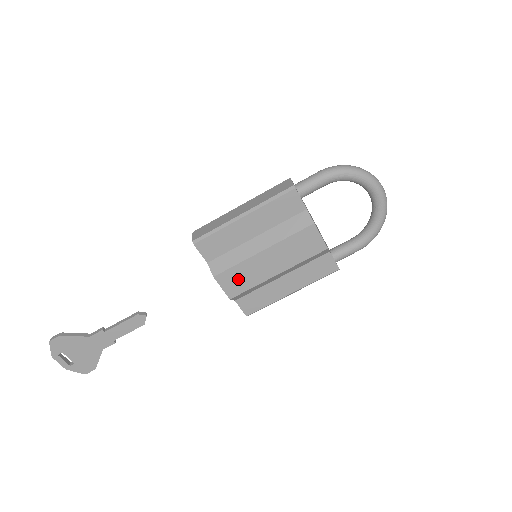
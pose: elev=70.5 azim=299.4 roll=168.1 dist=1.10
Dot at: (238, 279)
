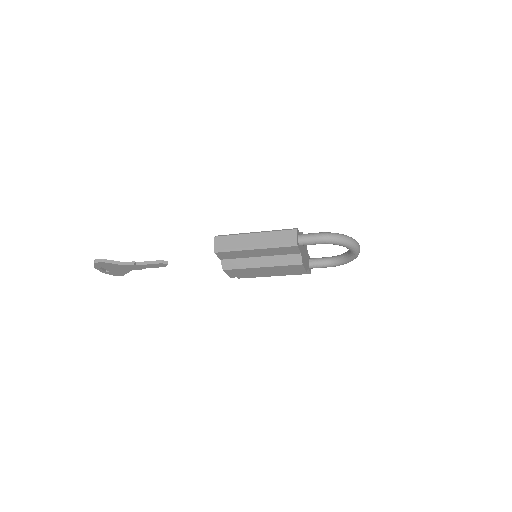
Dot at: (239, 273)
